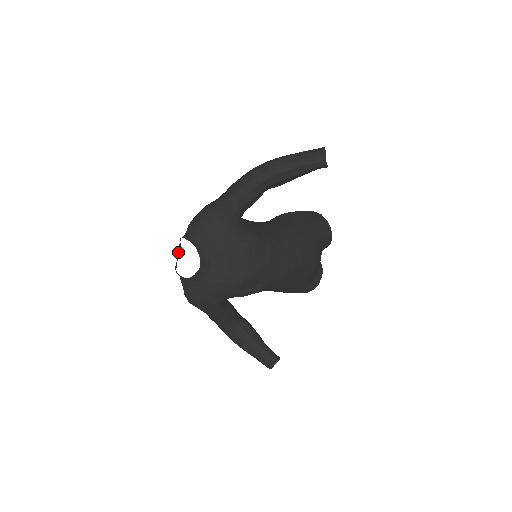
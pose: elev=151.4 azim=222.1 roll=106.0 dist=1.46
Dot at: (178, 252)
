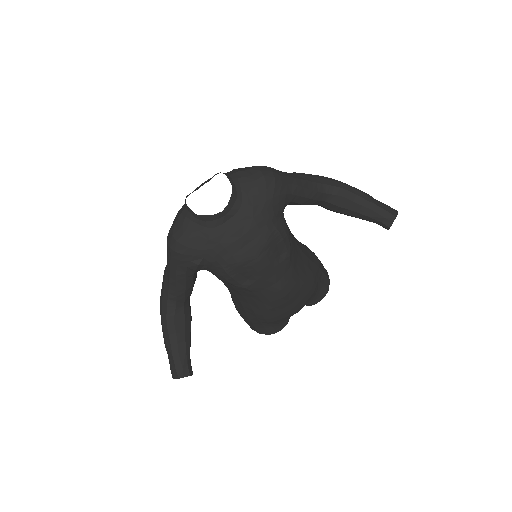
Dot at: (201, 185)
